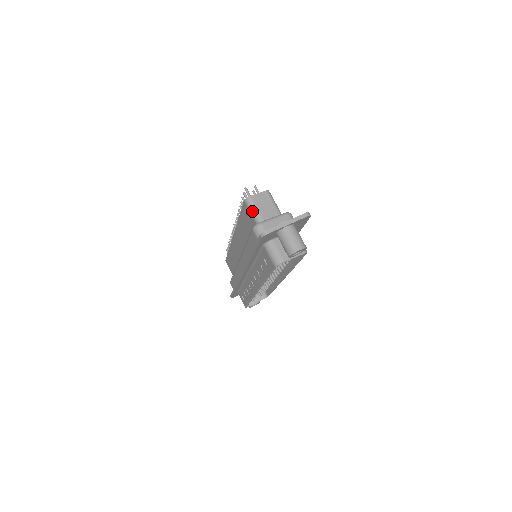
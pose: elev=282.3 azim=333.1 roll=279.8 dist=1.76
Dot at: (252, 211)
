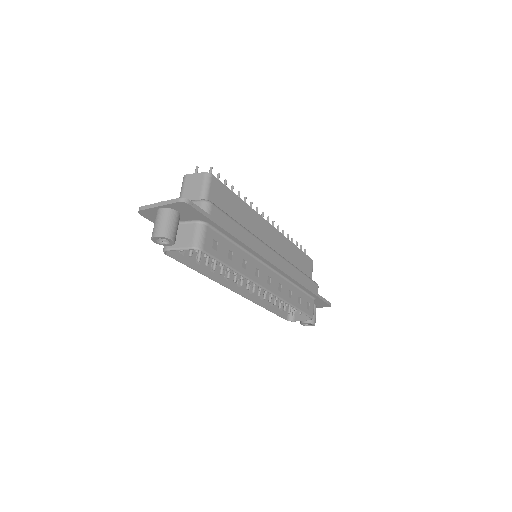
Dot at: (181, 191)
